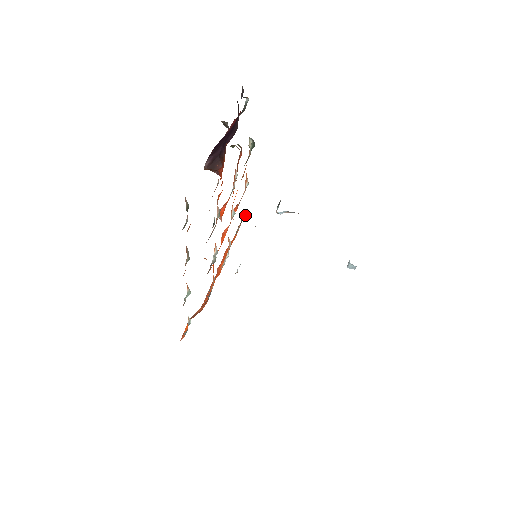
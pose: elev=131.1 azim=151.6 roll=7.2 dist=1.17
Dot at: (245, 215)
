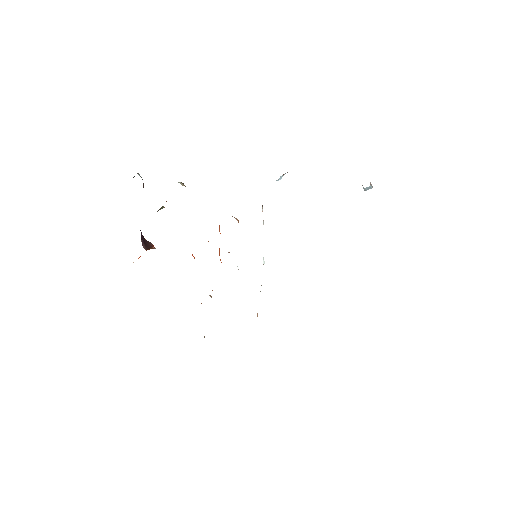
Dot at: (236, 219)
